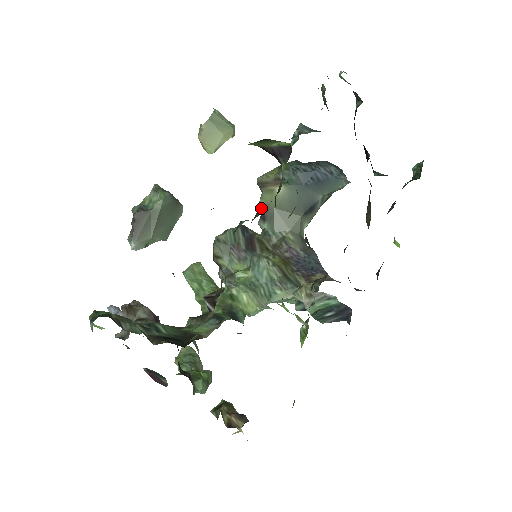
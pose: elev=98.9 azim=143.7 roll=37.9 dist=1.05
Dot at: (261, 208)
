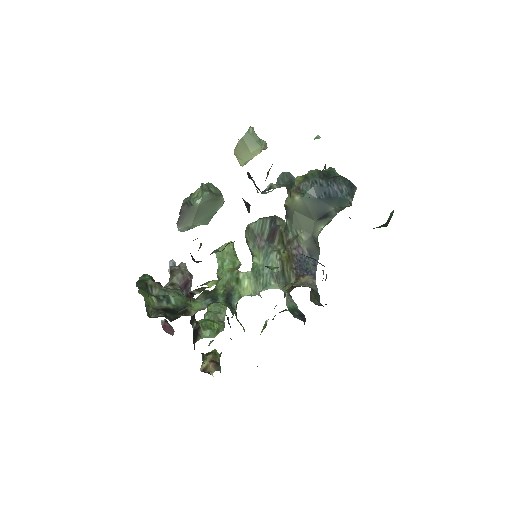
Dot at: (227, 244)
